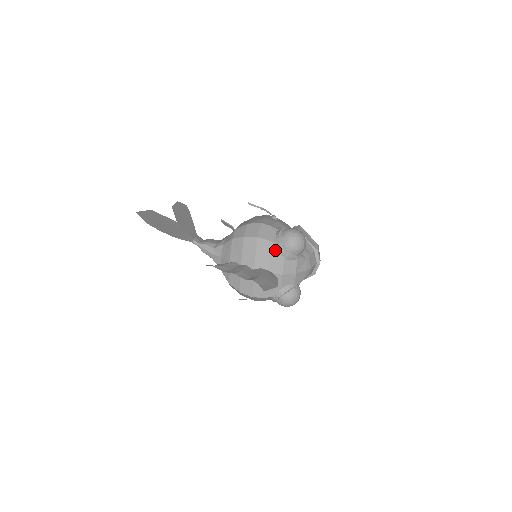
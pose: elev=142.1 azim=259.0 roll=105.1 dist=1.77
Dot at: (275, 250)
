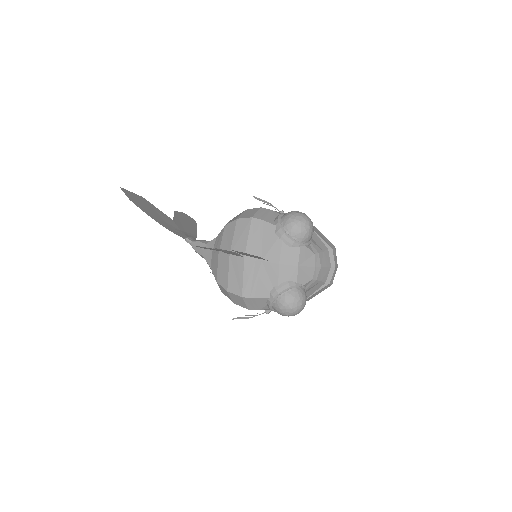
Dot at: (272, 232)
